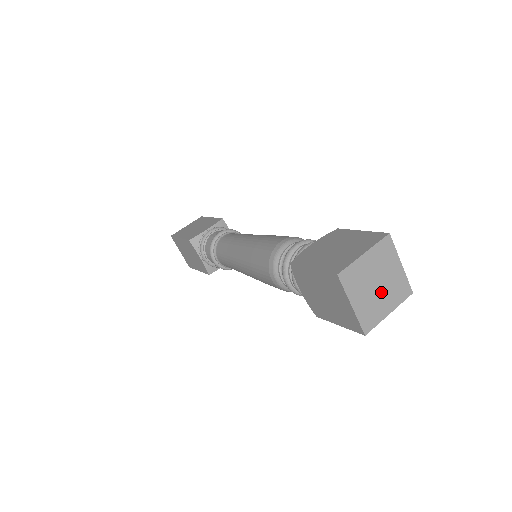
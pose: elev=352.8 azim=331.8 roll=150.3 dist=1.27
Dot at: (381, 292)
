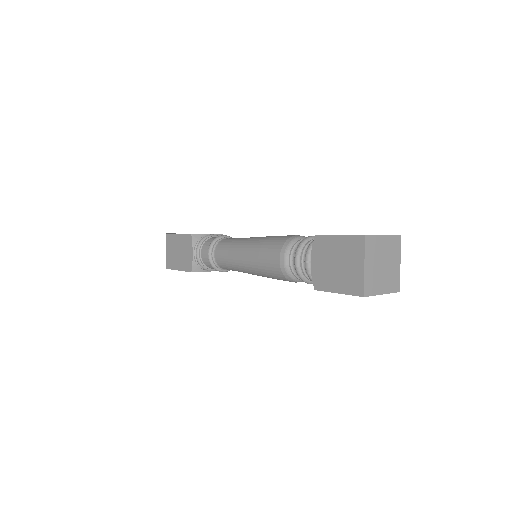
Dot at: (383, 273)
